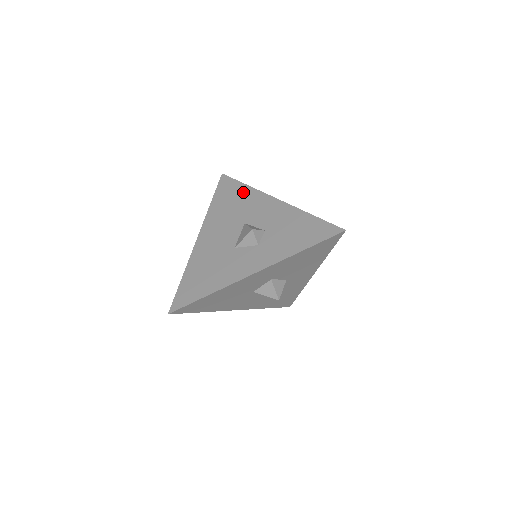
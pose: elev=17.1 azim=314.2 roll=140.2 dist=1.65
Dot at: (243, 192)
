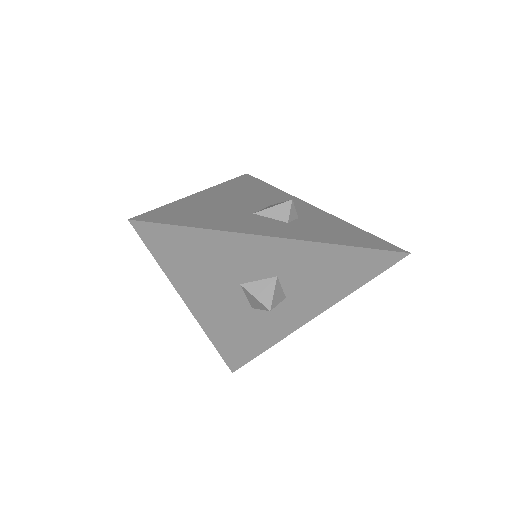
Dot at: (272, 190)
